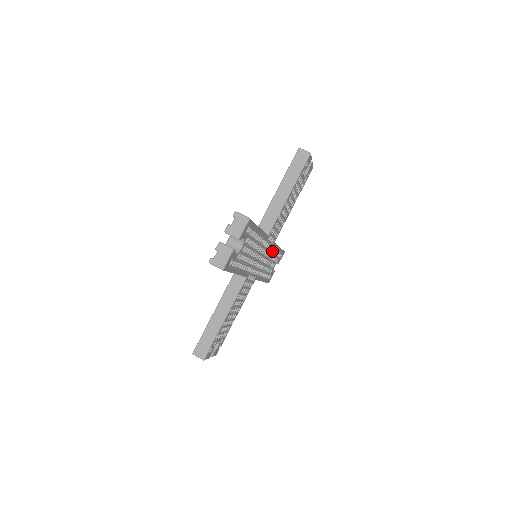
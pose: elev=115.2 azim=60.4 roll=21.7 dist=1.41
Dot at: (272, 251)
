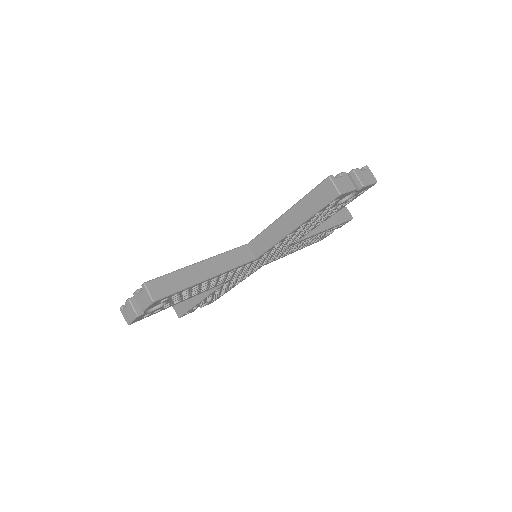
Dot at: (298, 243)
